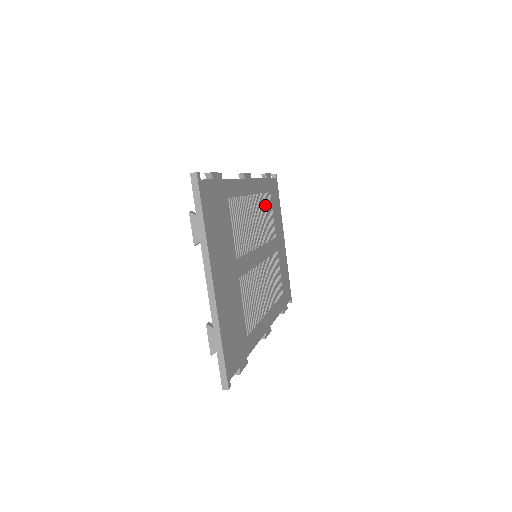
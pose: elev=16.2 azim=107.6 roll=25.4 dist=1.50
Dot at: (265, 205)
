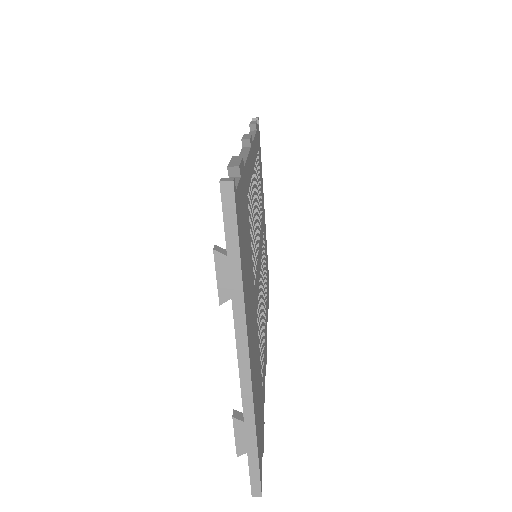
Dot at: occluded
